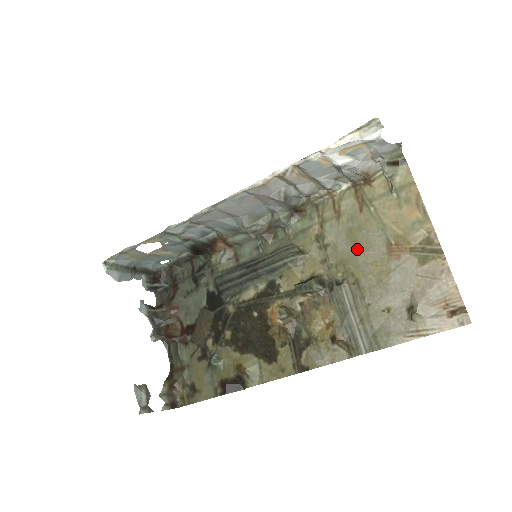
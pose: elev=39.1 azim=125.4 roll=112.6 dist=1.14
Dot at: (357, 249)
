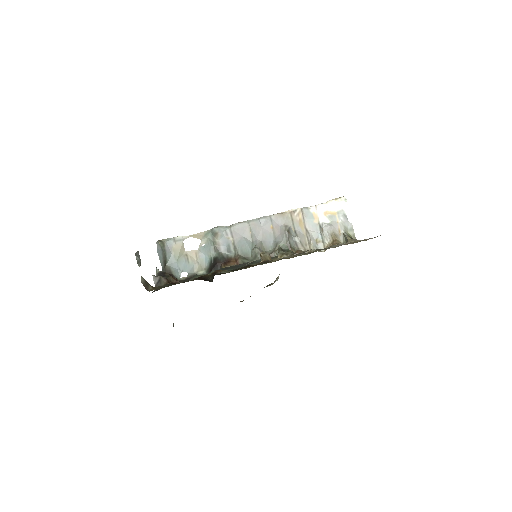
Dot at: occluded
